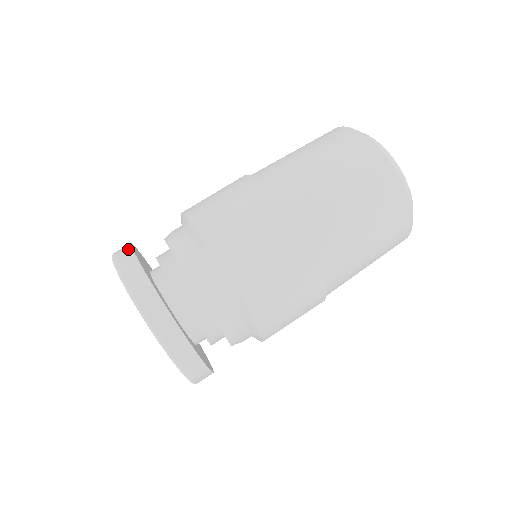
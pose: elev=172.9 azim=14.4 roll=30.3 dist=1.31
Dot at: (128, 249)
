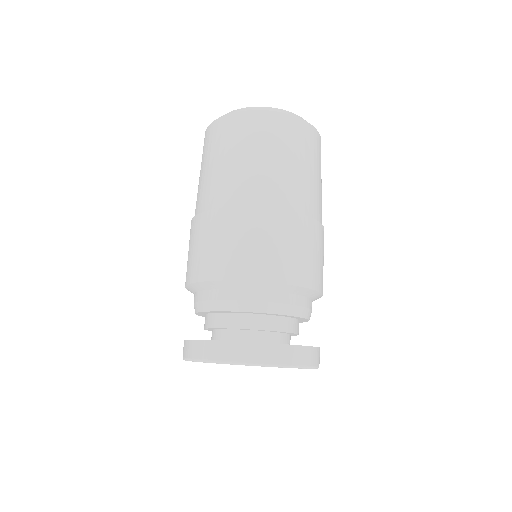
Dot at: occluded
